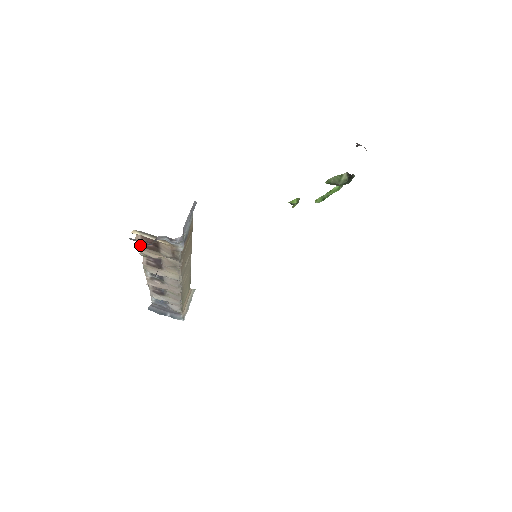
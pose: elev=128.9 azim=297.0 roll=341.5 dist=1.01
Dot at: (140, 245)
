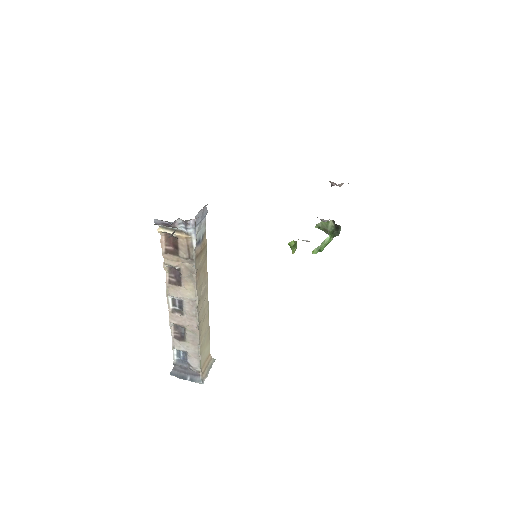
Dot at: (164, 251)
